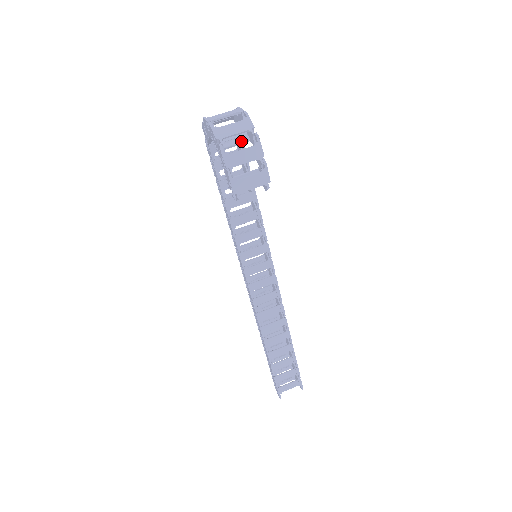
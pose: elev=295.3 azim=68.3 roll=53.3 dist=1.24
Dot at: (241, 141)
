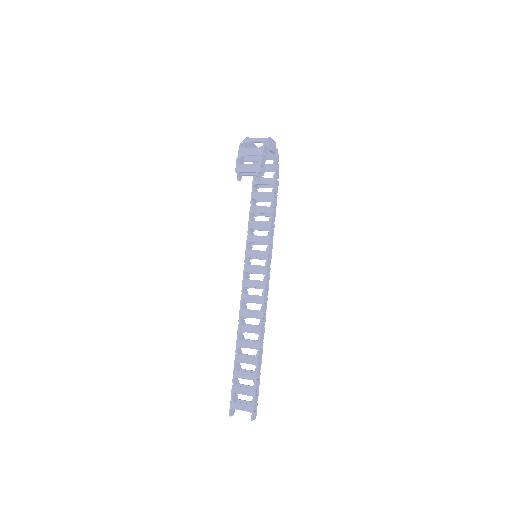
Dot at: occluded
